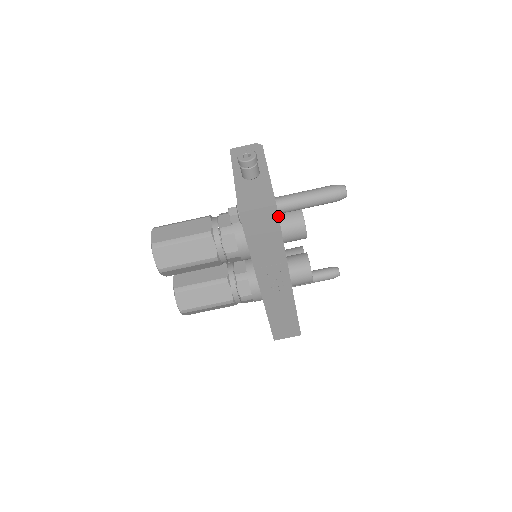
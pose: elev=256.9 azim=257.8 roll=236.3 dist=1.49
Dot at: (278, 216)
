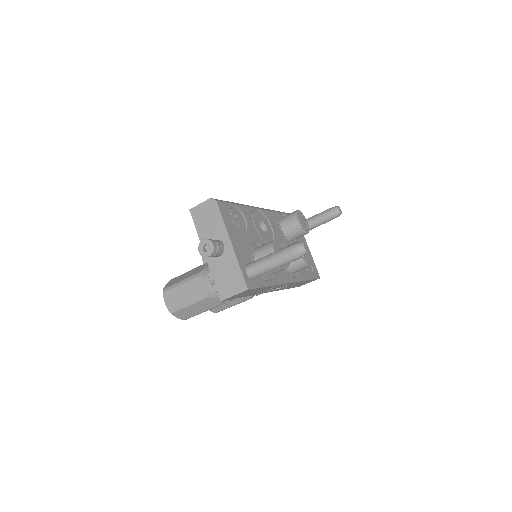
Dot at: occluded
